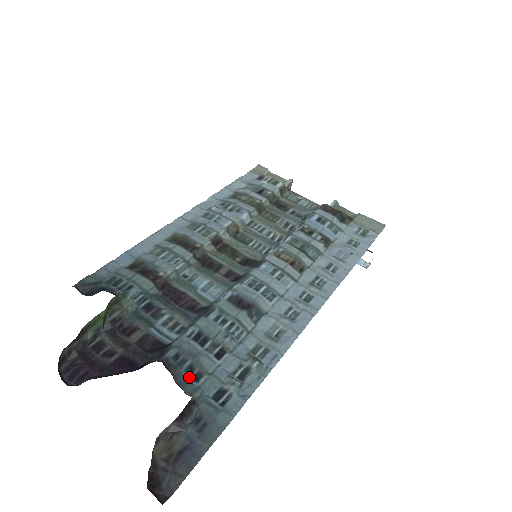
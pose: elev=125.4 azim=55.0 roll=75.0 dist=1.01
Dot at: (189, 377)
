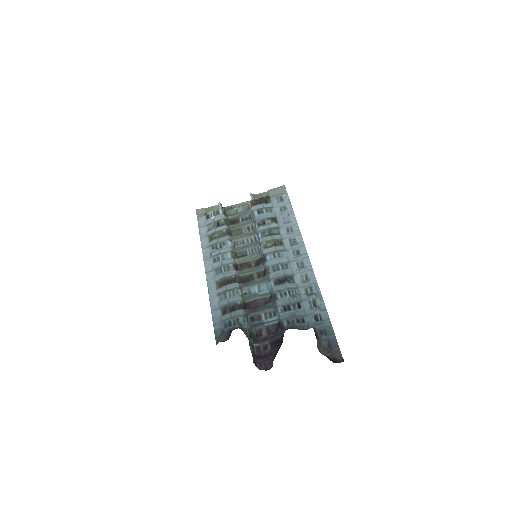
Dot at: (301, 324)
